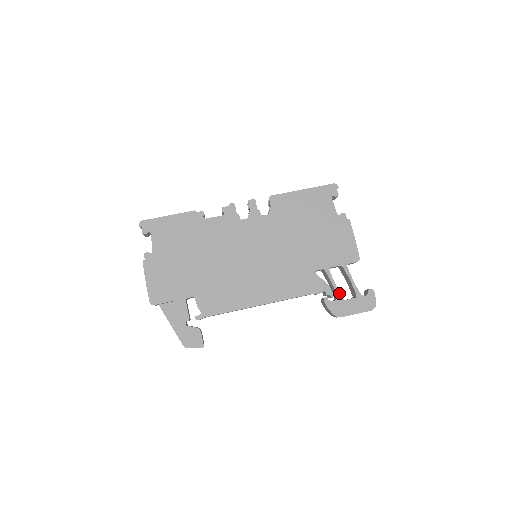
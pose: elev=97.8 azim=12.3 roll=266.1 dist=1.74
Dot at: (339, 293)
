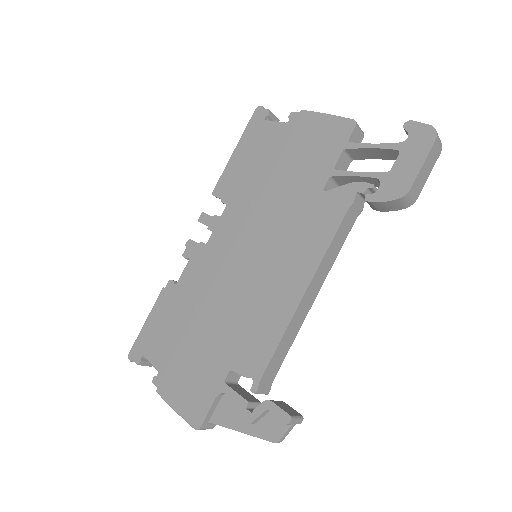
Dot at: (374, 174)
